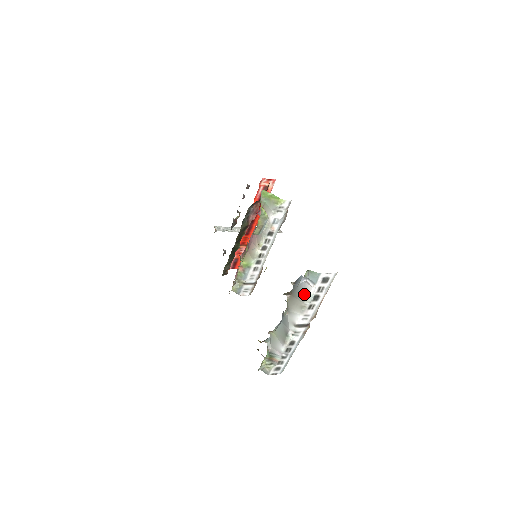
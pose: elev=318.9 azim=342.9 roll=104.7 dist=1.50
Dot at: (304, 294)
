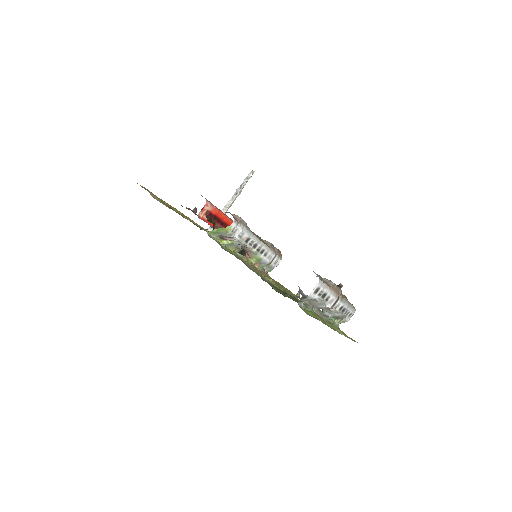
Dot at: (313, 299)
